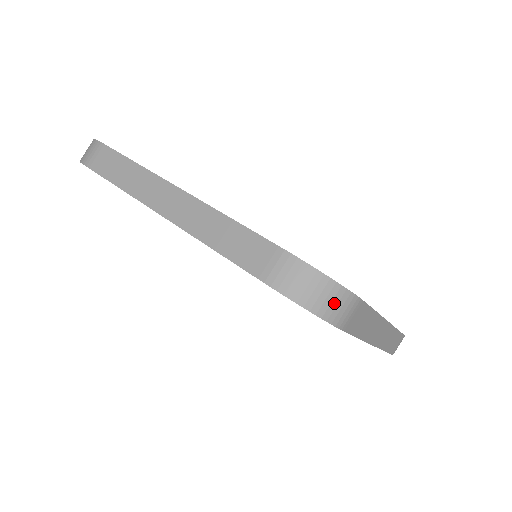
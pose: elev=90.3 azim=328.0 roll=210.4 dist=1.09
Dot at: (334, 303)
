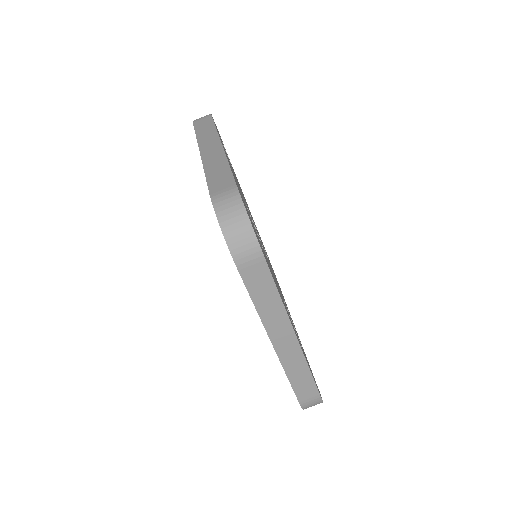
Dot at: (240, 237)
